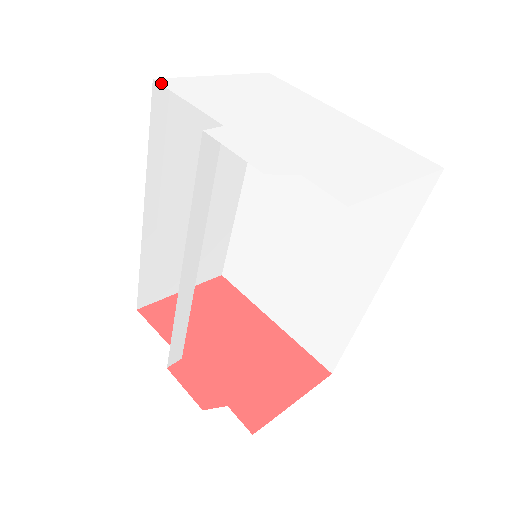
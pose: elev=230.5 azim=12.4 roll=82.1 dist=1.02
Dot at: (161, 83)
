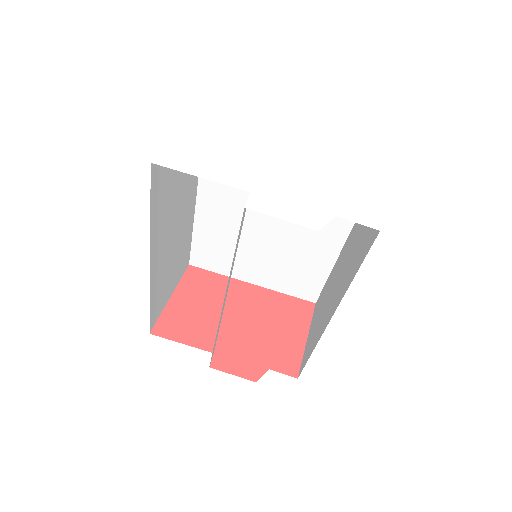
Dot at: (162, 165)
